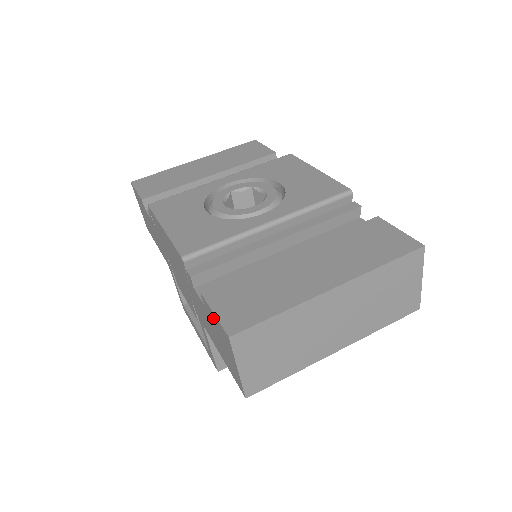
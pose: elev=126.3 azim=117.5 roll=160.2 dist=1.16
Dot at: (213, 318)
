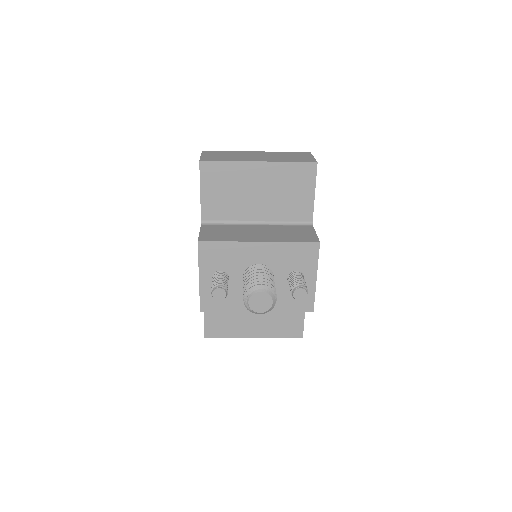
Dot at: occluded
